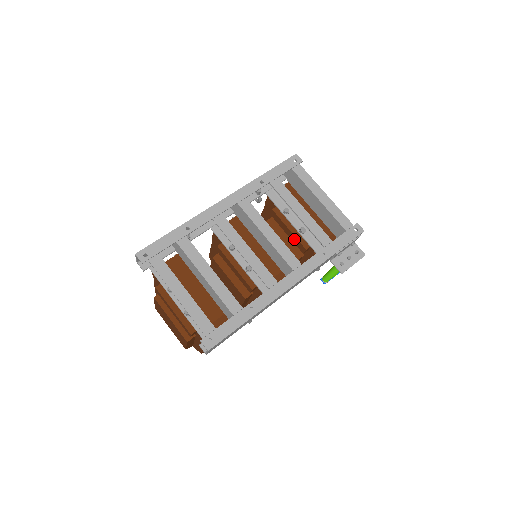
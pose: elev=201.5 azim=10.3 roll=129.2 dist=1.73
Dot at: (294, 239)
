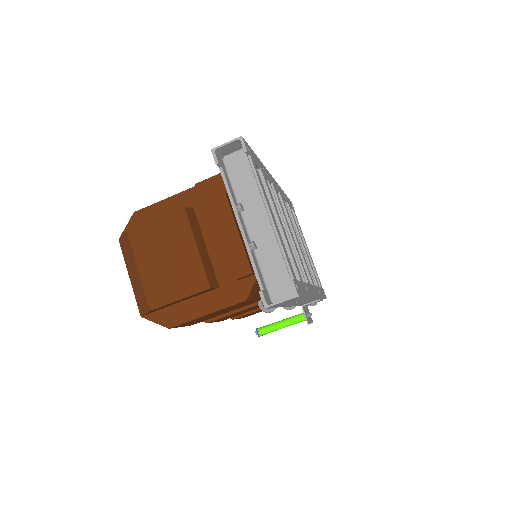
Dot at: occluded
